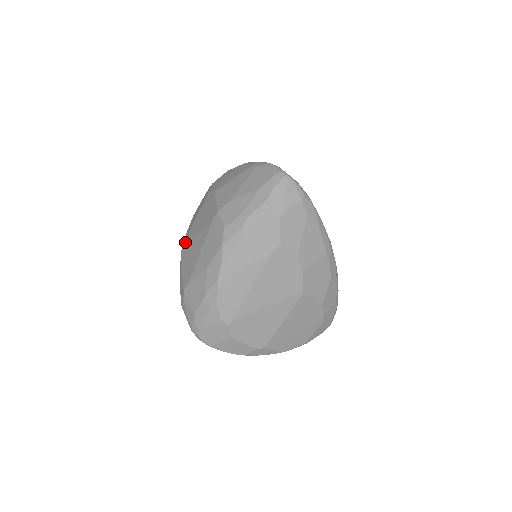
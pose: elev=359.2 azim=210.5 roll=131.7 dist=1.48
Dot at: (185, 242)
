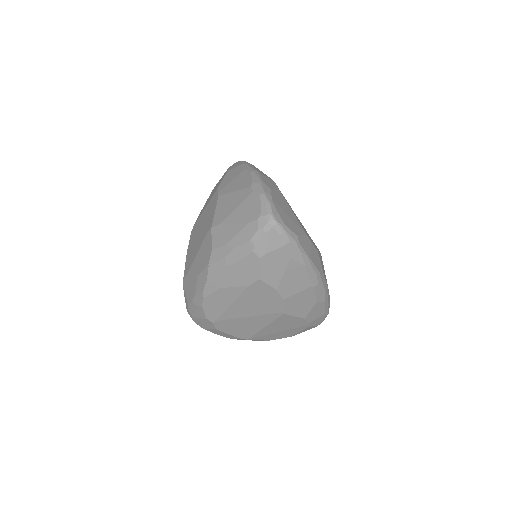
Dot at: (194, 227)
